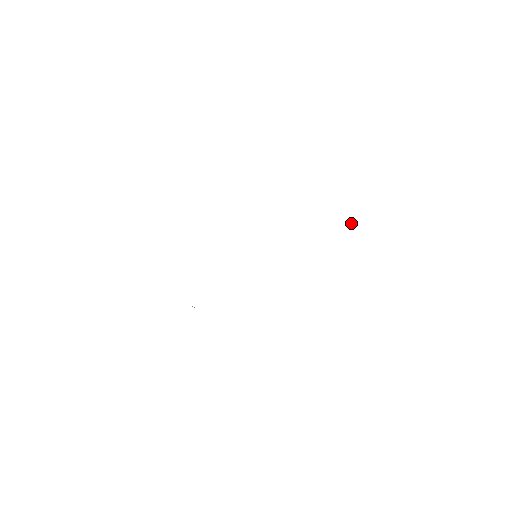
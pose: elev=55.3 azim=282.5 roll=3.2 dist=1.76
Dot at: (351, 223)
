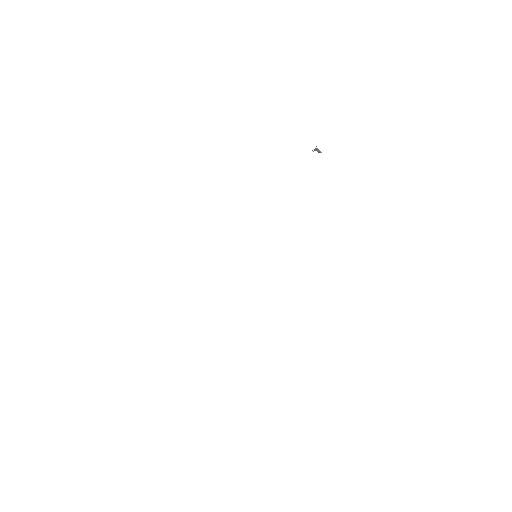
Dot at: (316, 150)
